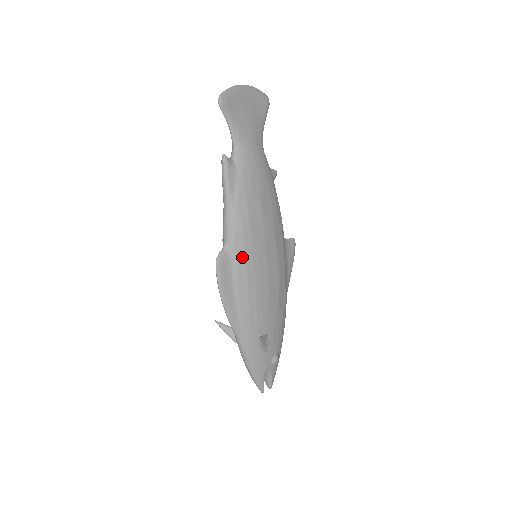
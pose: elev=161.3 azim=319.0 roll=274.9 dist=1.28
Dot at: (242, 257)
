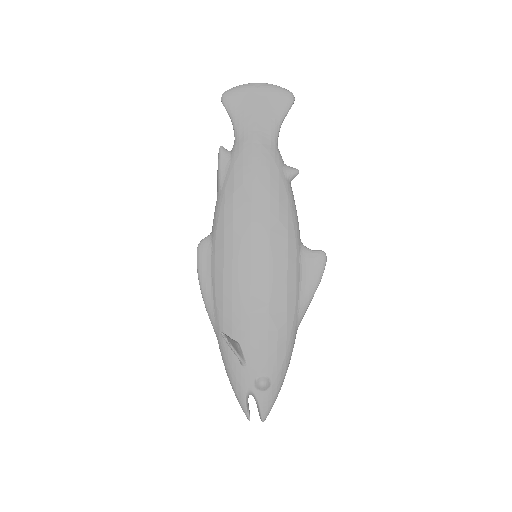
Dot at: (221, 246)
